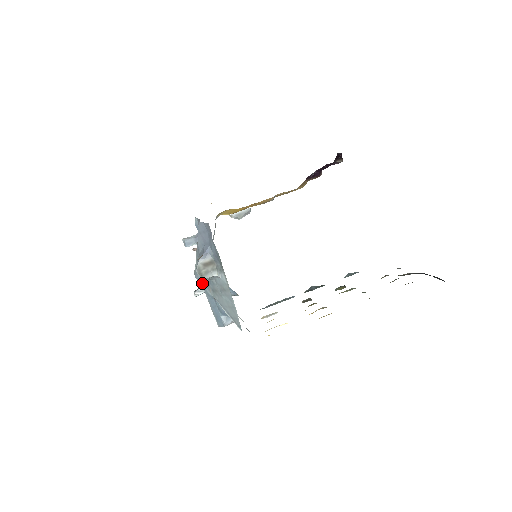
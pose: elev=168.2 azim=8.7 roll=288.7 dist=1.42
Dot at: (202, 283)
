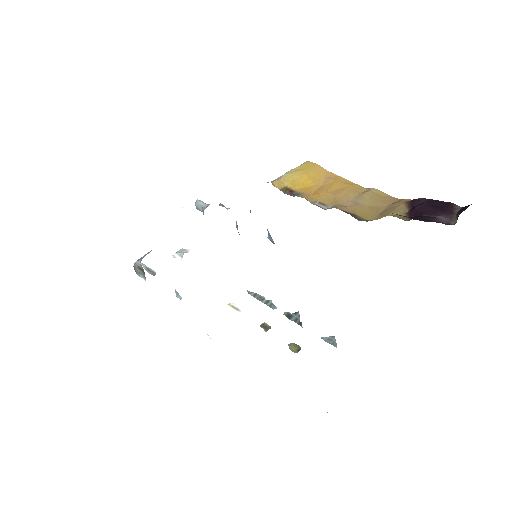
Dot at: occluded
